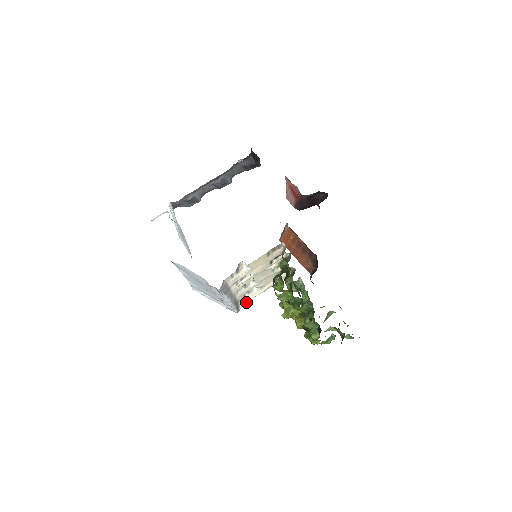
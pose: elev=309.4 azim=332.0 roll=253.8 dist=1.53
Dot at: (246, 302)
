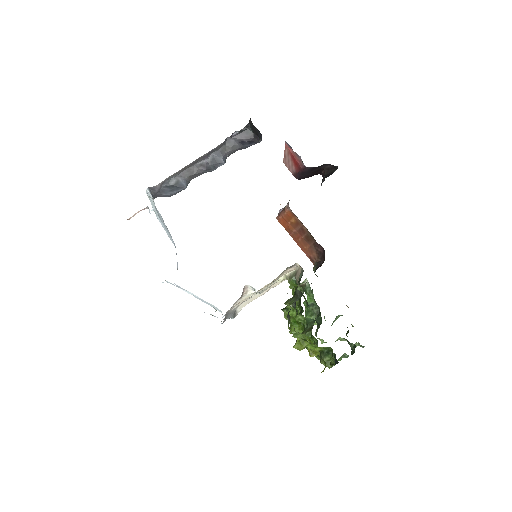
Dot at: occluded
